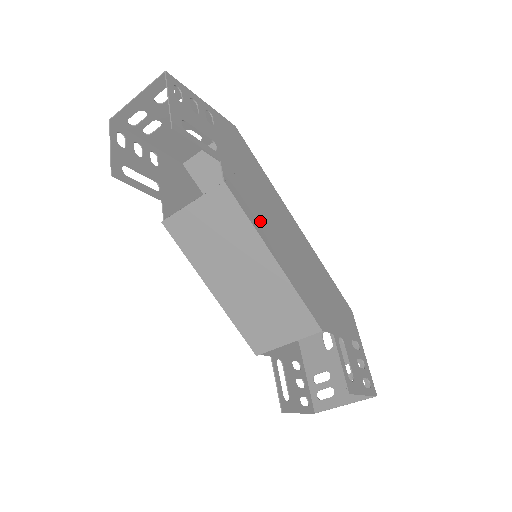
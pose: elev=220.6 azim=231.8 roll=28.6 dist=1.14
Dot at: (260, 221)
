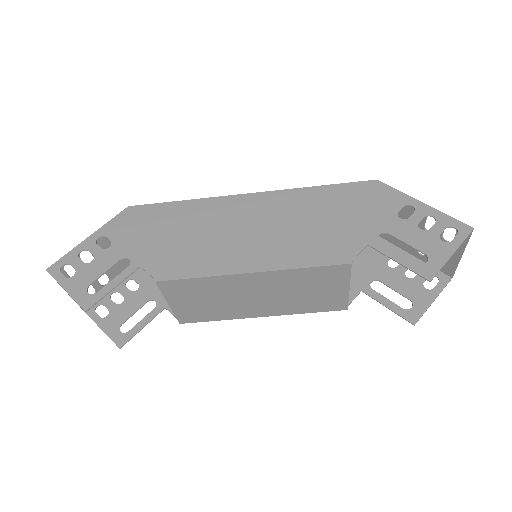
Dot at: (211, 260)
